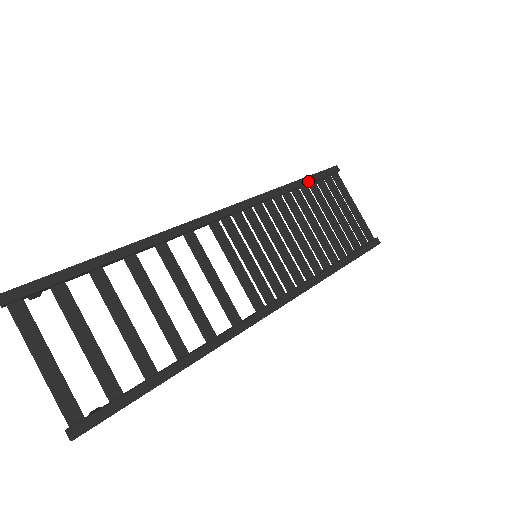
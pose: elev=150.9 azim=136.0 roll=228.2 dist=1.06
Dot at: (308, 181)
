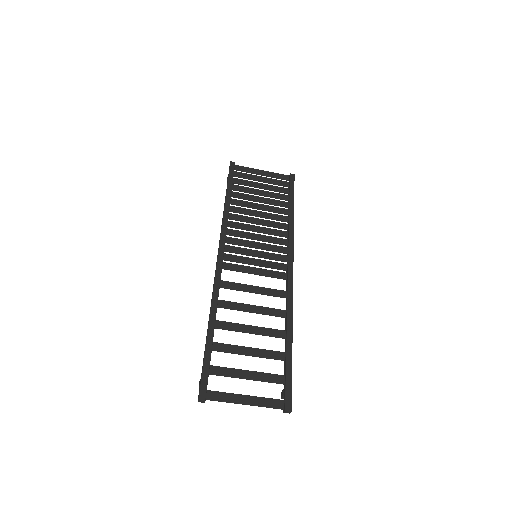
Dot at: (230, 189)
